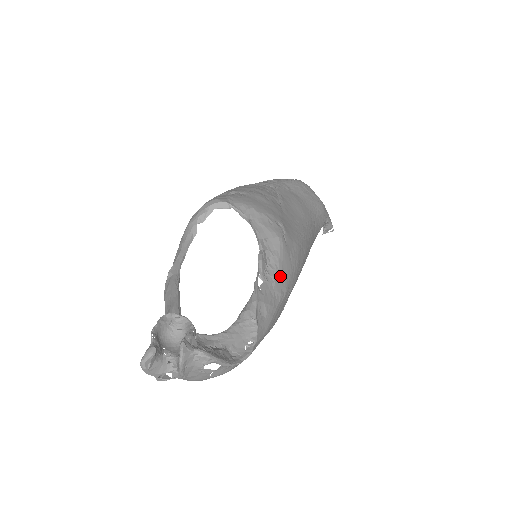
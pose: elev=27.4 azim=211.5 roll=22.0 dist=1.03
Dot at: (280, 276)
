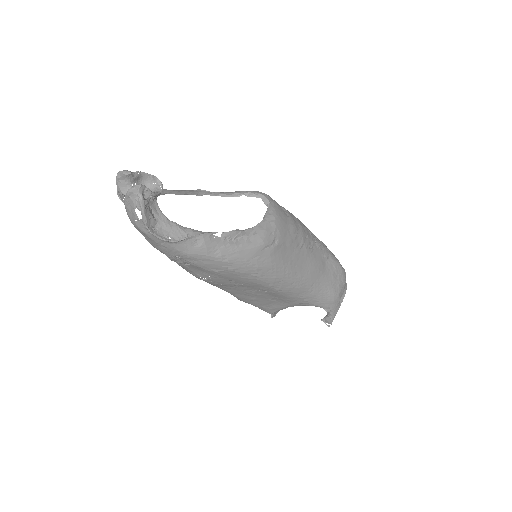
Dot at: (233, 250)
